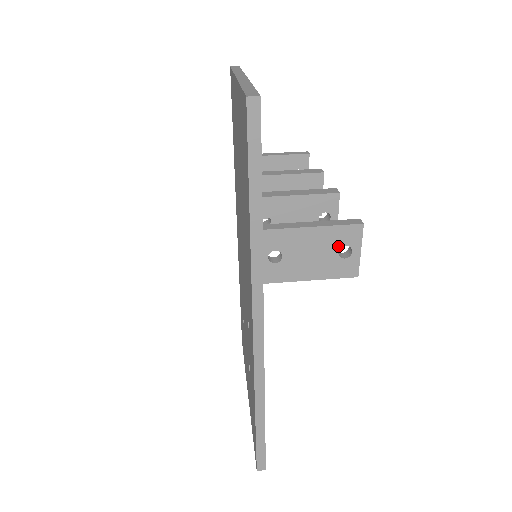
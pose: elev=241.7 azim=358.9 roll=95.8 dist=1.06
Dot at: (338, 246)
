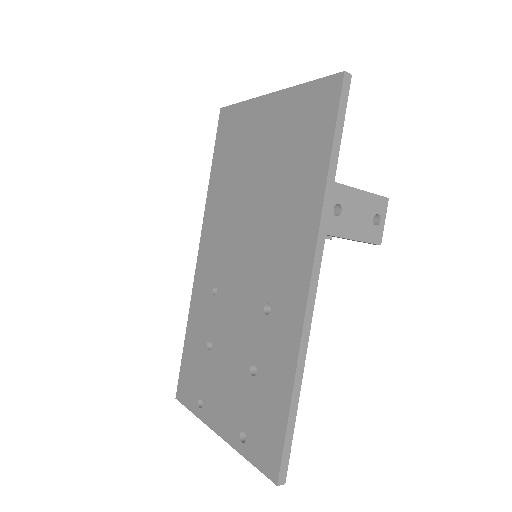
Dot at: (374, 213)
